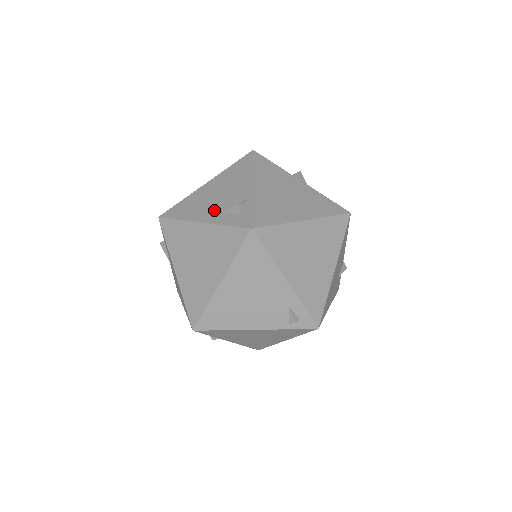
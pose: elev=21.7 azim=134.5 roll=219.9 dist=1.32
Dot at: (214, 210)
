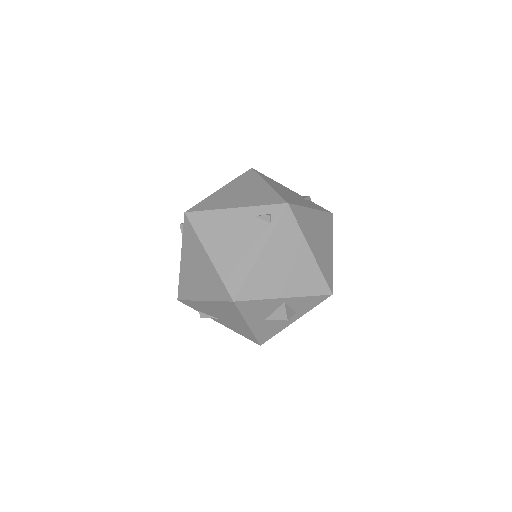
Dot at: occluded
